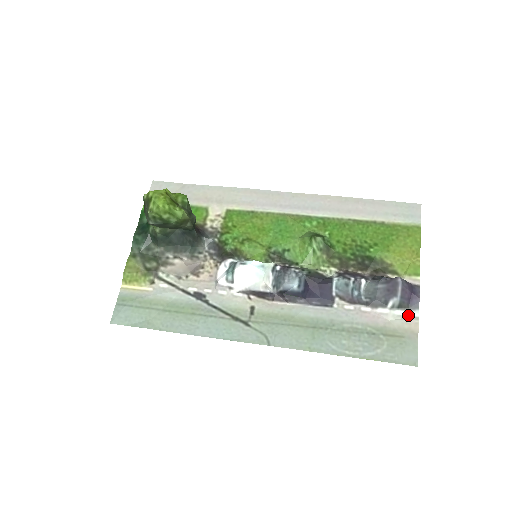
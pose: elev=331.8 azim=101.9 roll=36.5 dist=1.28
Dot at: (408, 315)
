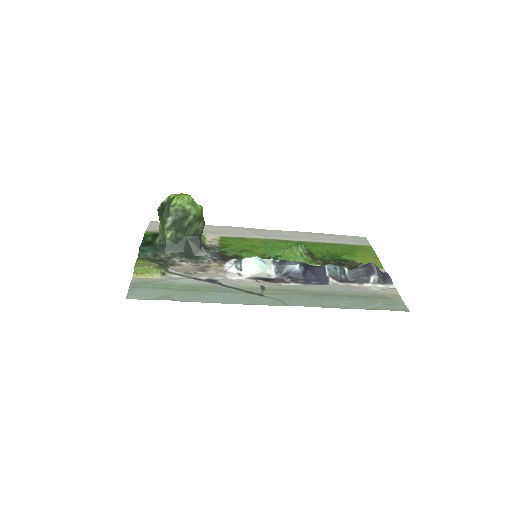
Dot at: (387, 287)
